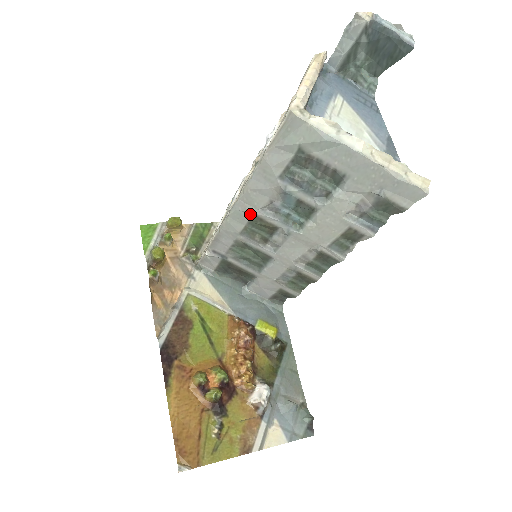
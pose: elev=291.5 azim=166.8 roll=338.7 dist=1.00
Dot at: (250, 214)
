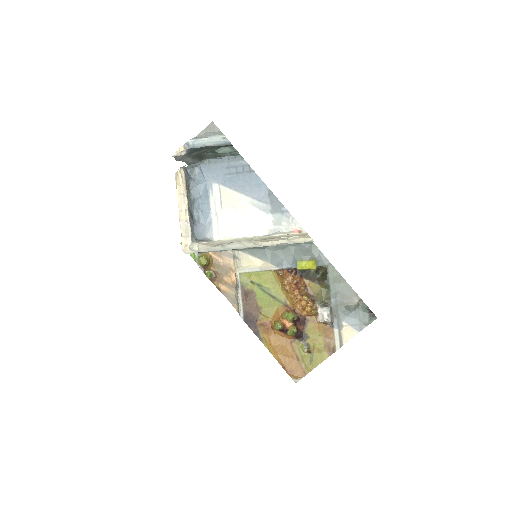
Dot at: occluded
